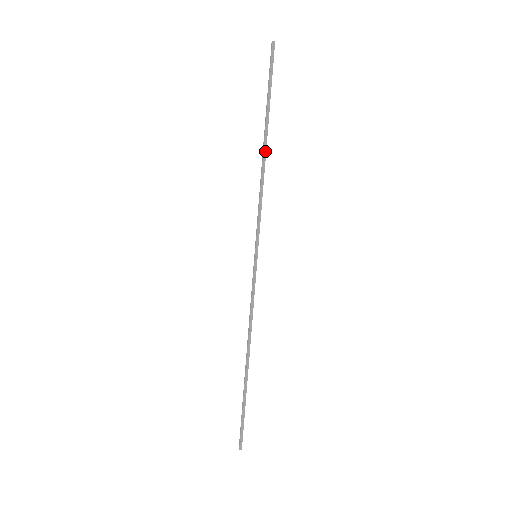
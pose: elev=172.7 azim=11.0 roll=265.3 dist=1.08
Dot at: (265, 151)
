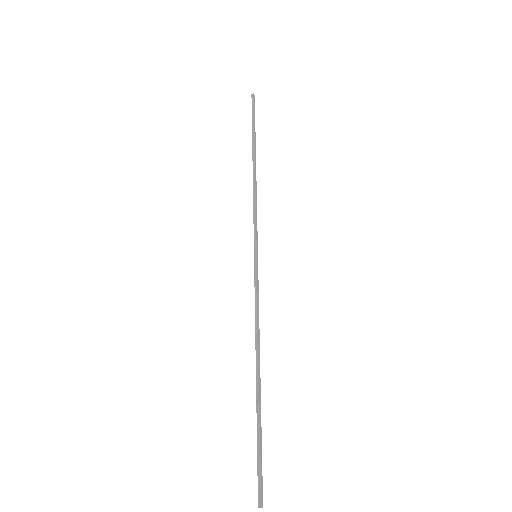
Dot at: (254, 166)
